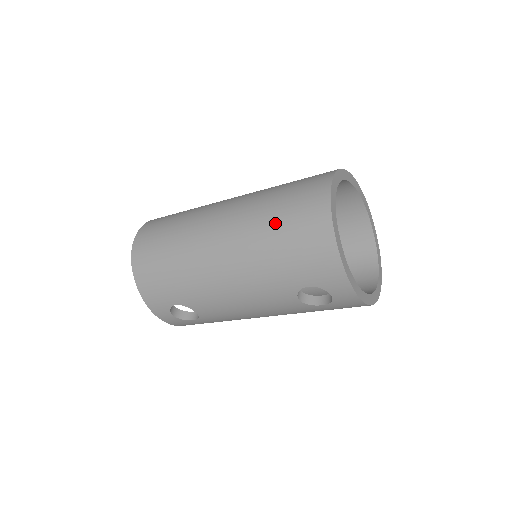
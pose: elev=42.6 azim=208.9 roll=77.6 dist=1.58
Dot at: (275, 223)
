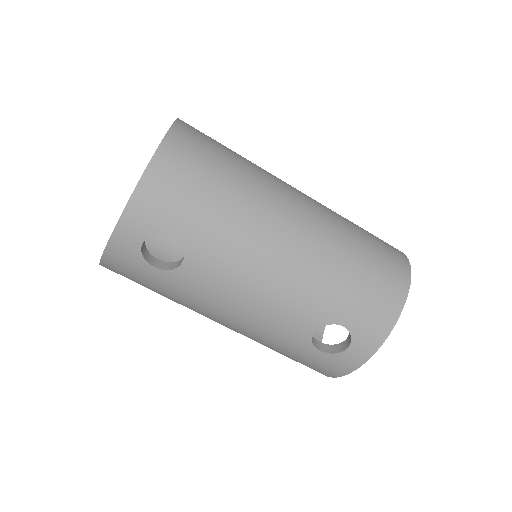
Dot at: (361, 250)
